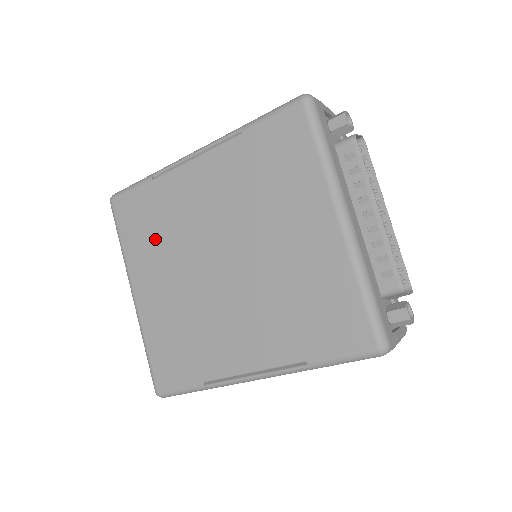
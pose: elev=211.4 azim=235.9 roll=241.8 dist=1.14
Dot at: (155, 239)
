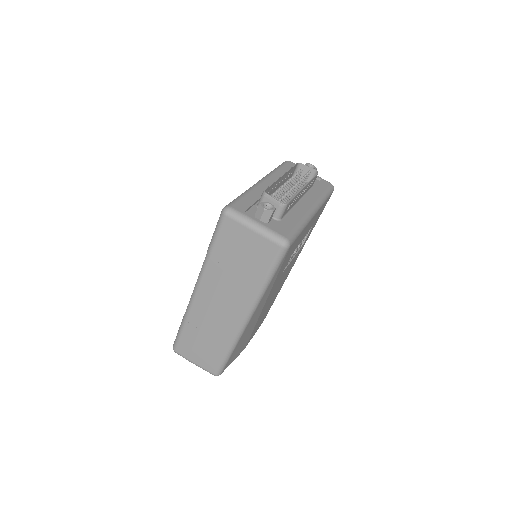
Dot at: occluded
